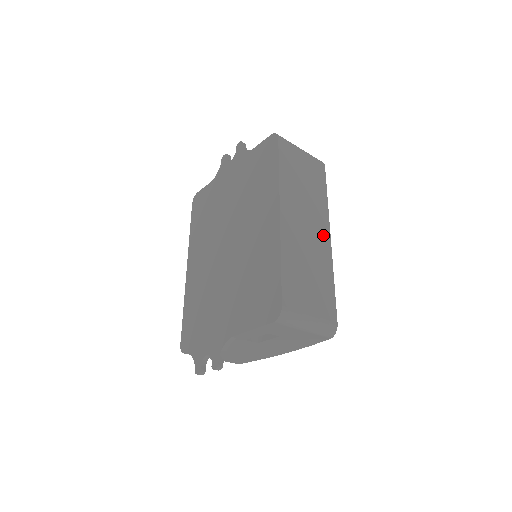
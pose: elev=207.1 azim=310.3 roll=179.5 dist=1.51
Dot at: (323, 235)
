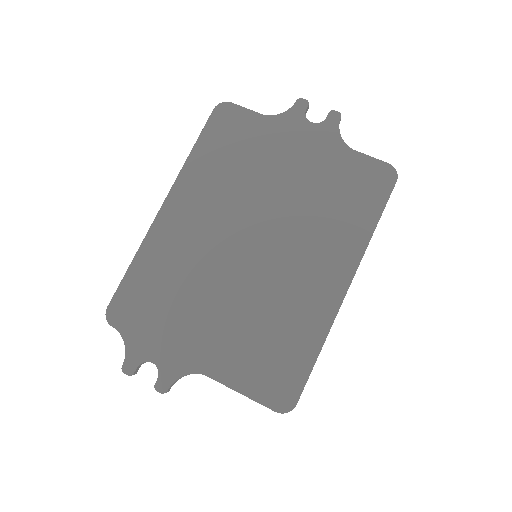
Dot at: occluded
